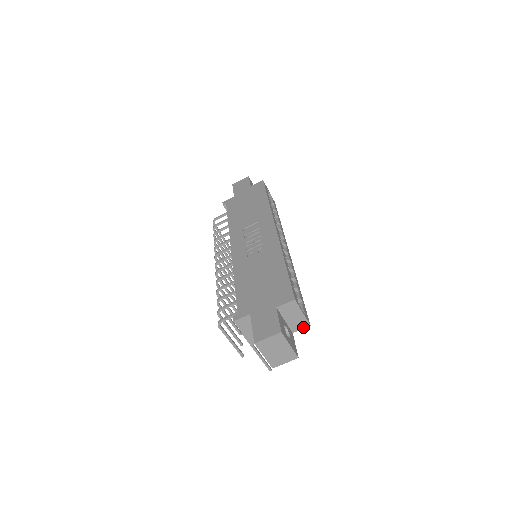
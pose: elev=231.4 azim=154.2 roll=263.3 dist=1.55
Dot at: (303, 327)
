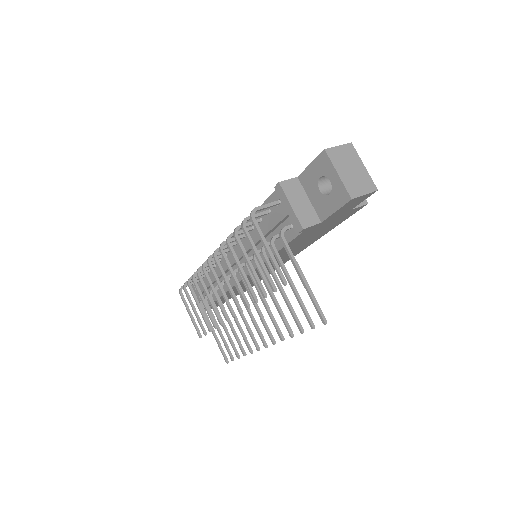
Dot at: (360, 204)
